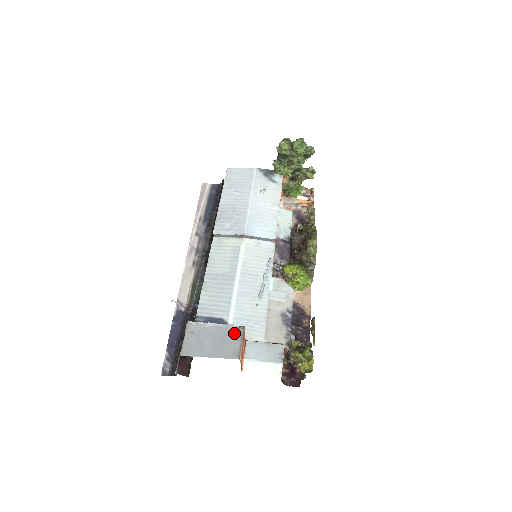
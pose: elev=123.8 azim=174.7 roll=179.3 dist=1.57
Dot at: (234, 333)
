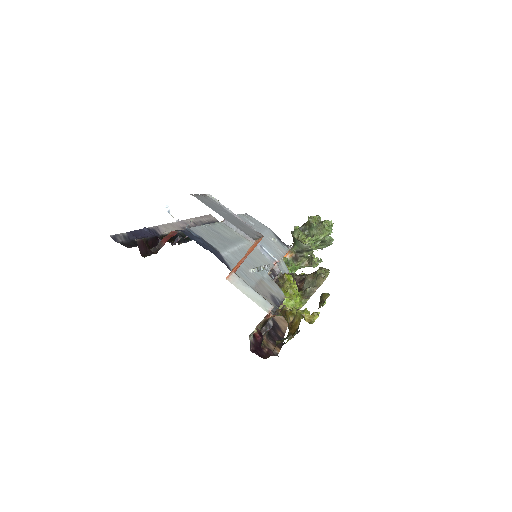
Dot at: (252, 230)
